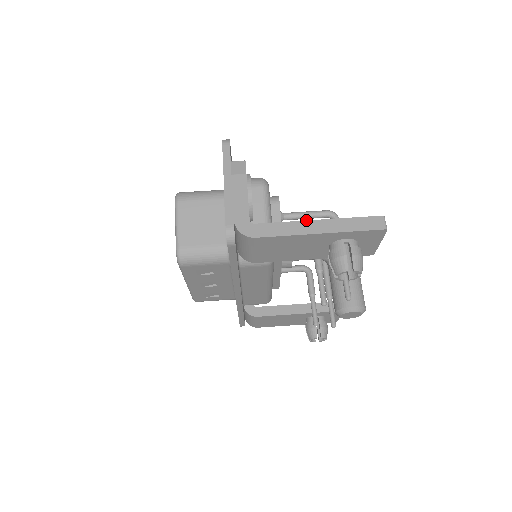
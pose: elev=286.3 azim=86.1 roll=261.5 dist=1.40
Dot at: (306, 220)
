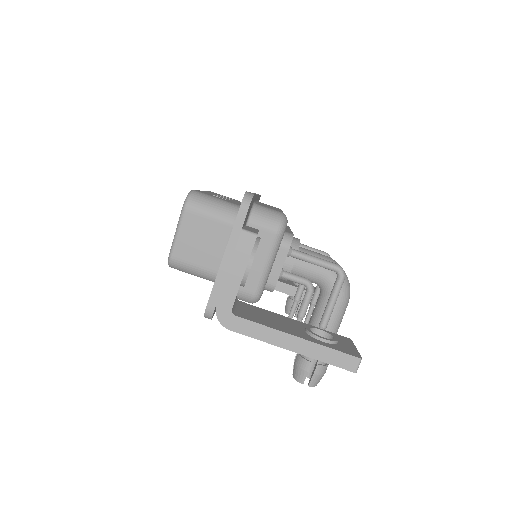
Dot at: (285, 332)
